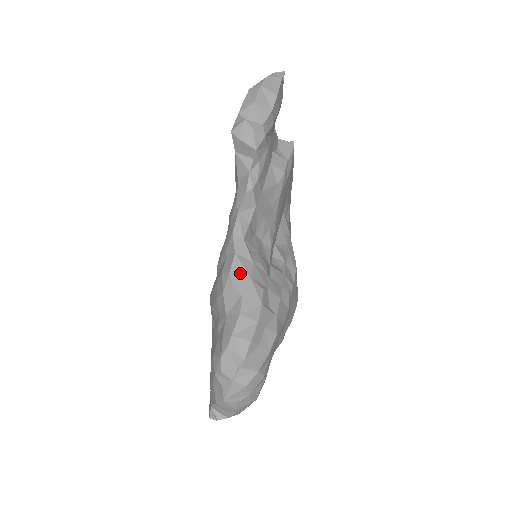
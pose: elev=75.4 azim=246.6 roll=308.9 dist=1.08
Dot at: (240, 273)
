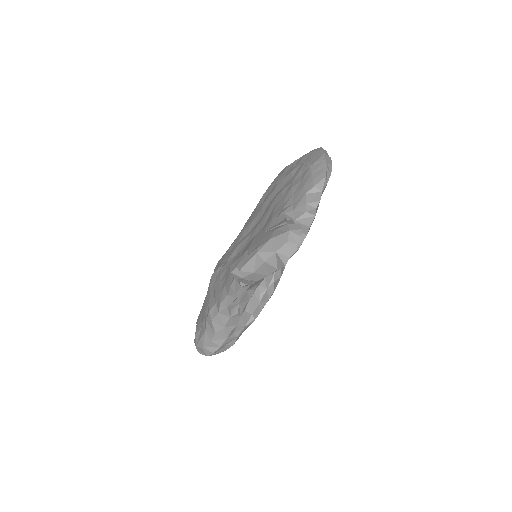
Dot at: (218, 323)
